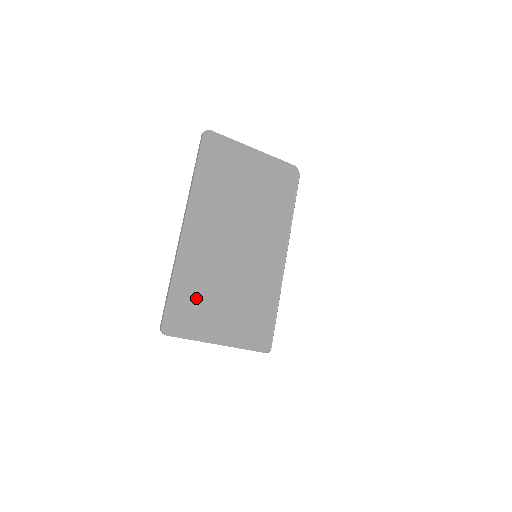
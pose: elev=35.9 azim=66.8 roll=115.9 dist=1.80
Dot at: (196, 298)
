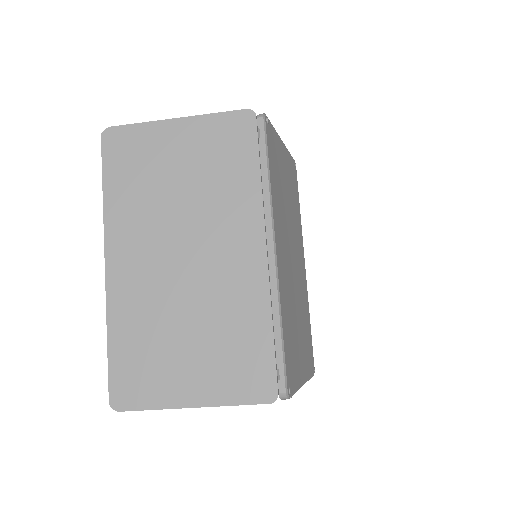
Dot at: (145, 352)
